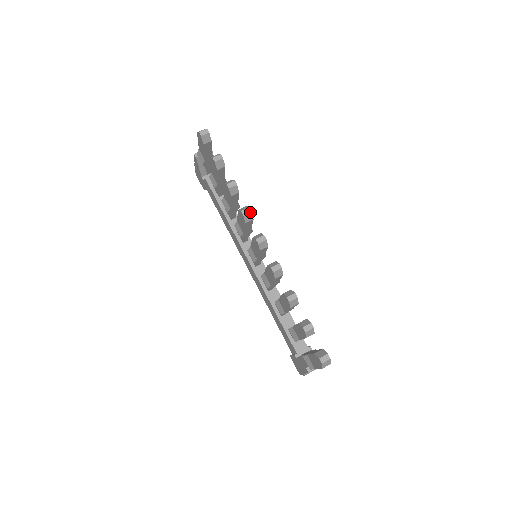
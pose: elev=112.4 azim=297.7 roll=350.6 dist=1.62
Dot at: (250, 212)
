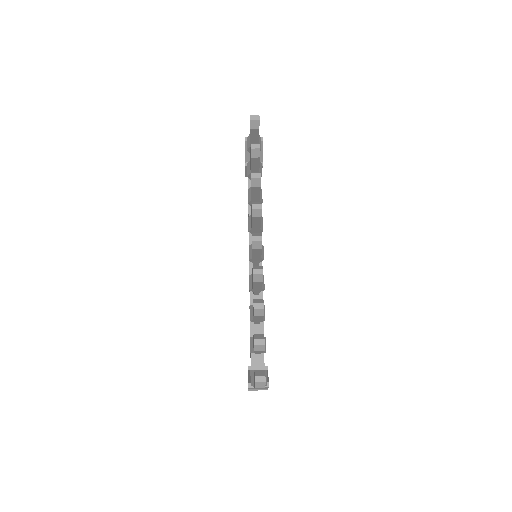
Dot at: (260, 209)
